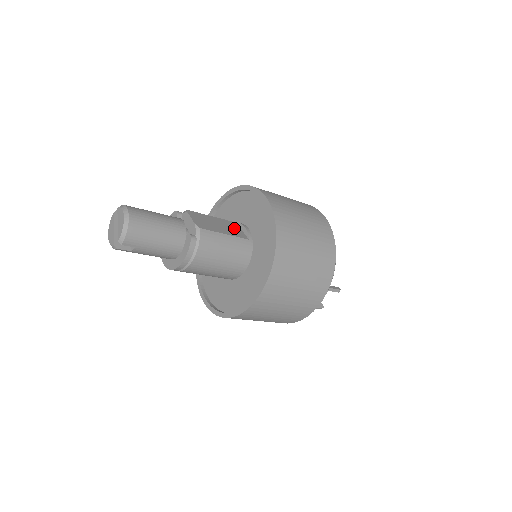
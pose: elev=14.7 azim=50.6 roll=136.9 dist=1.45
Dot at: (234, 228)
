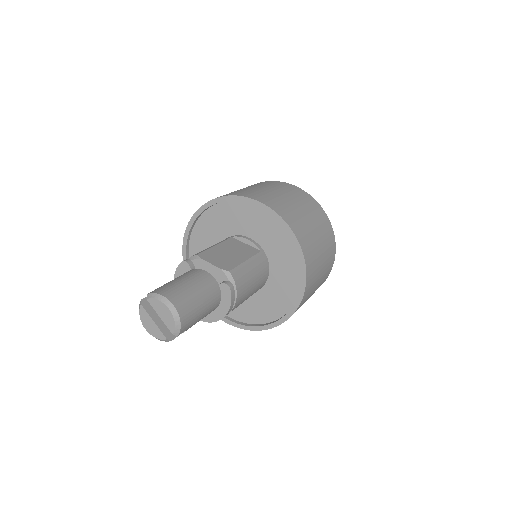
Dot at: (240, 246)
